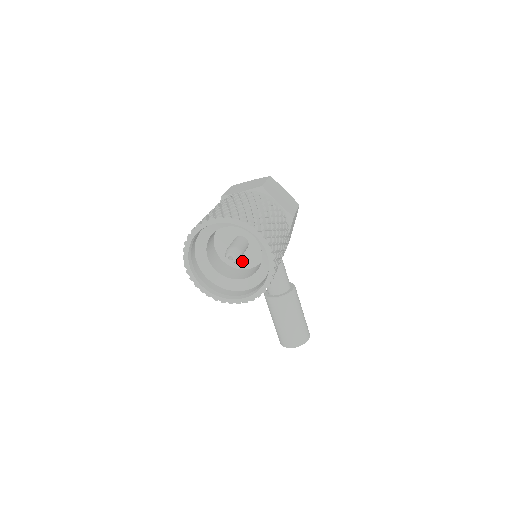
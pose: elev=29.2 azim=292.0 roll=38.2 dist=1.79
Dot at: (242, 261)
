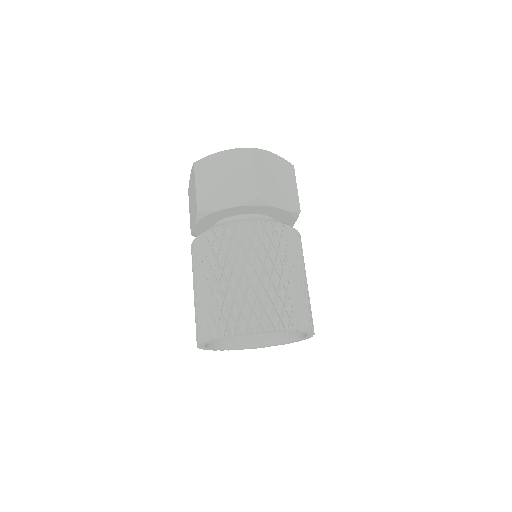
Dot at: occluded
